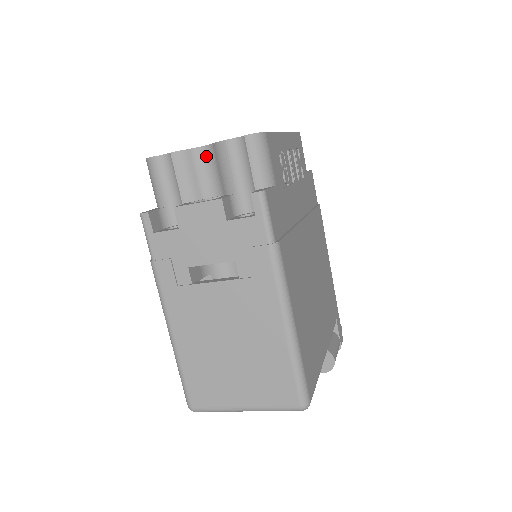
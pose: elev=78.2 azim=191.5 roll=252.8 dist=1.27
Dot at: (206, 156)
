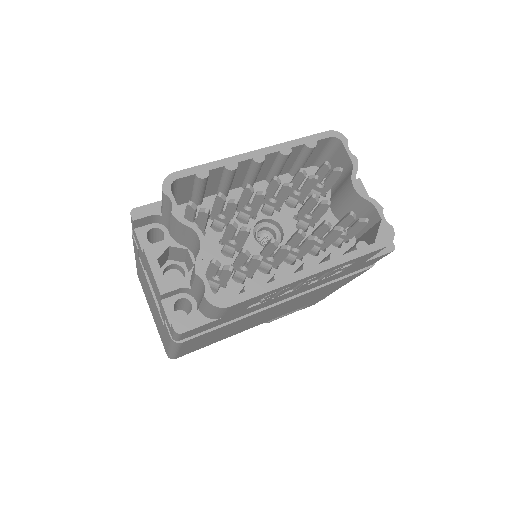
Dot at: (198, 242)
